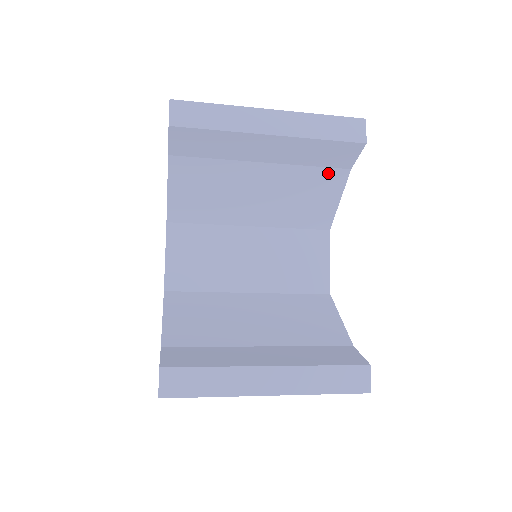
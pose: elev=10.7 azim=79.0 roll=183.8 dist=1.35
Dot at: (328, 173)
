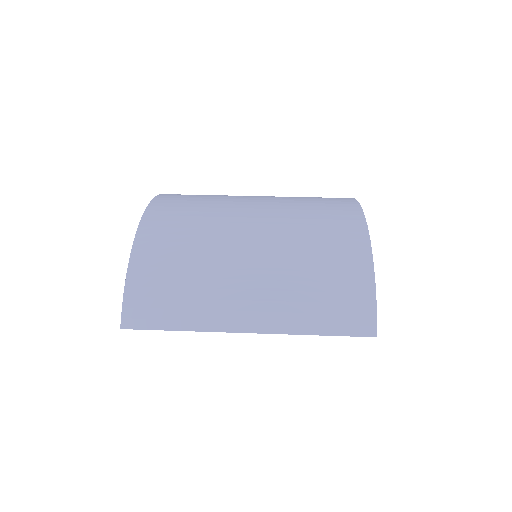
Dot at: occluded
